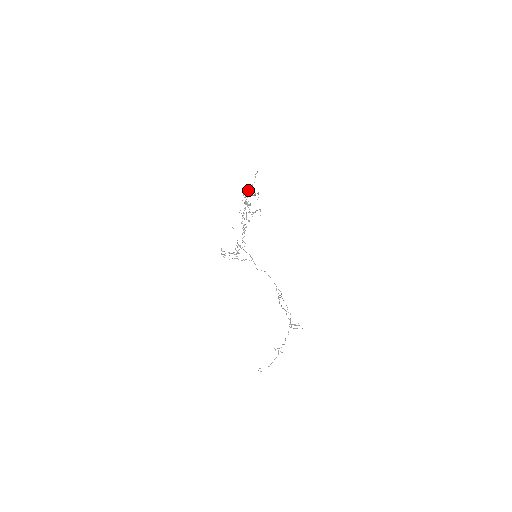
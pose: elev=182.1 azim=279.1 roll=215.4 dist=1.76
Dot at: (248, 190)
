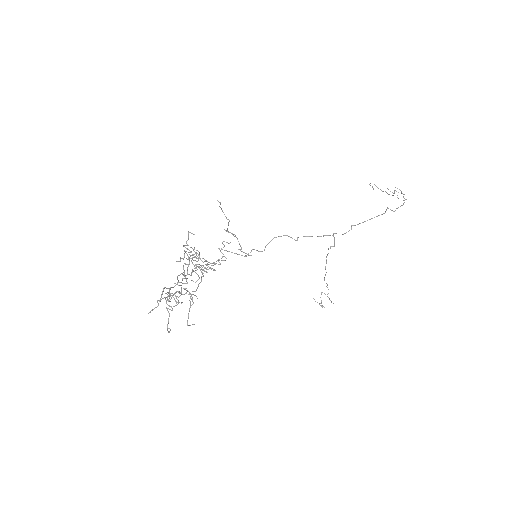
Dot at: occluded
